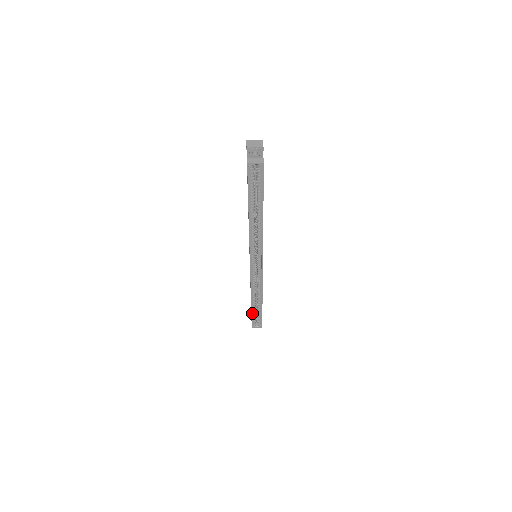
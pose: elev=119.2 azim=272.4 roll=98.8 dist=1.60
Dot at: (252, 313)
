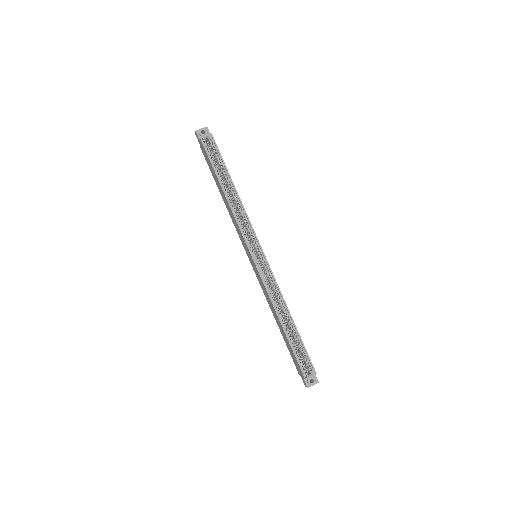
Dot at: (291, 346)
